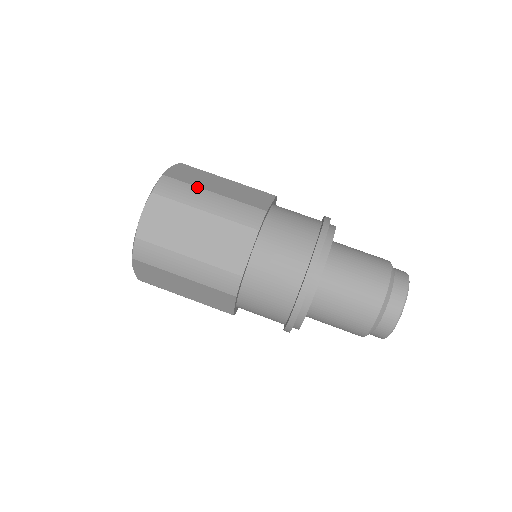
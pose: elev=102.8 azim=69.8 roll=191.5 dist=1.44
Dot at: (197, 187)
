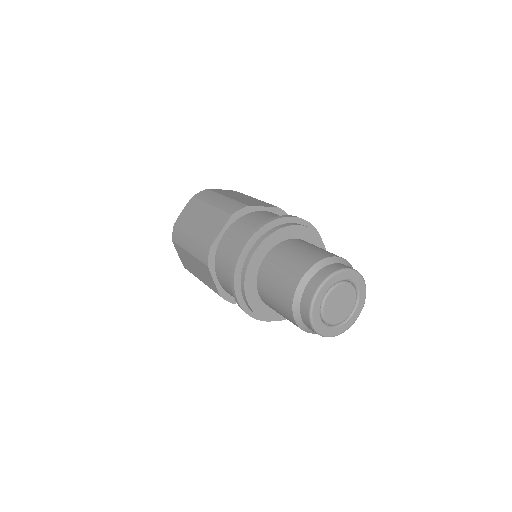
Dot at: (219, 194)
